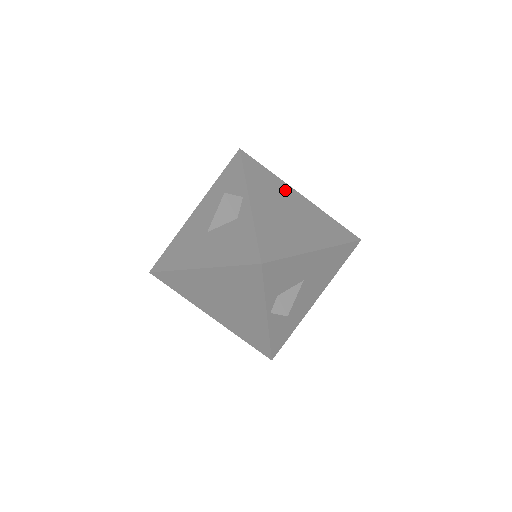
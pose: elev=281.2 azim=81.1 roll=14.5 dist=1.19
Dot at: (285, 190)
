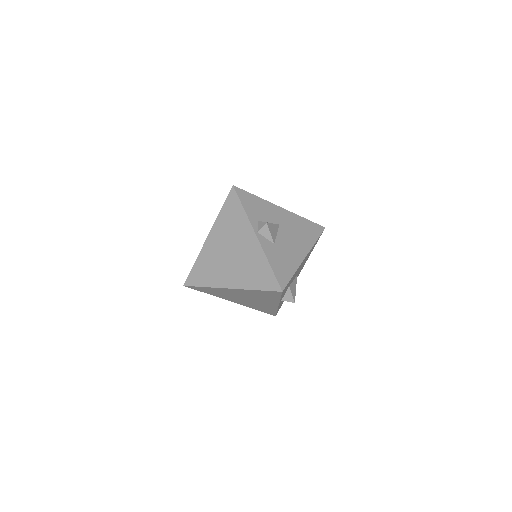
Dot at: occluded
